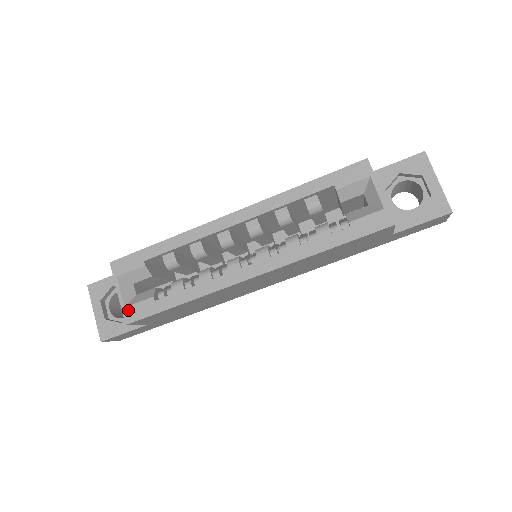
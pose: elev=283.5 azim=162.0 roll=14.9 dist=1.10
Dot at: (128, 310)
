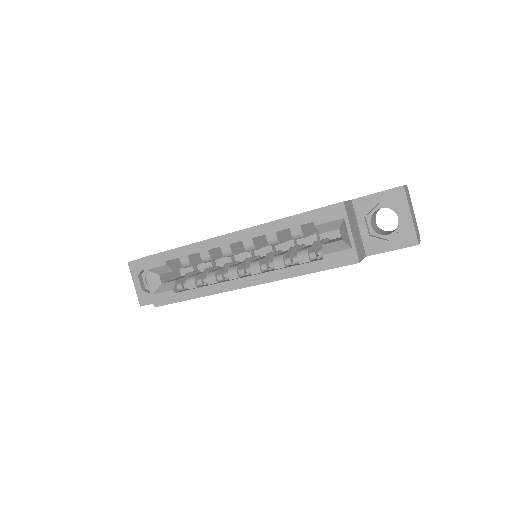
Dot at: (155, 297)
